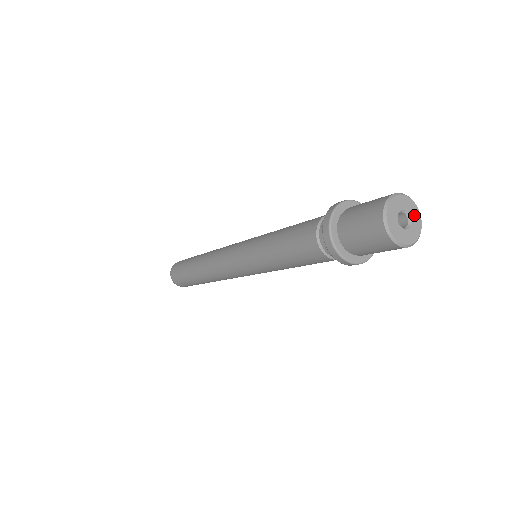
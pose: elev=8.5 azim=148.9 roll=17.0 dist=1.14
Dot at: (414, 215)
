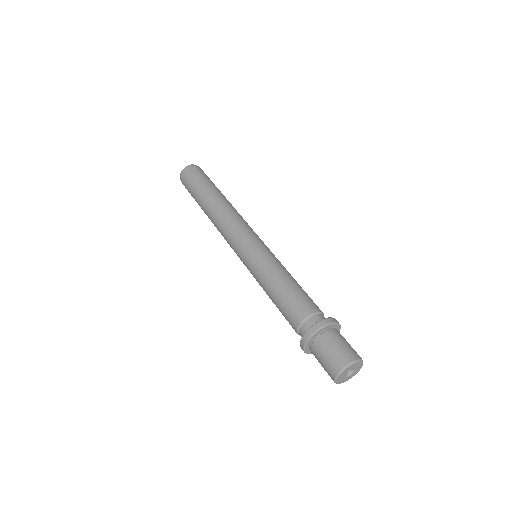
Dot at: (356, 371)
